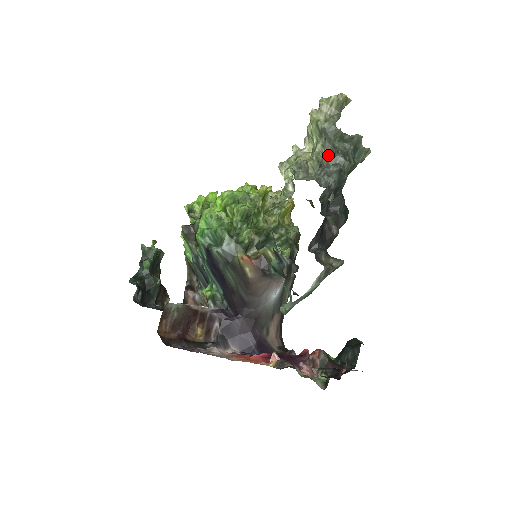
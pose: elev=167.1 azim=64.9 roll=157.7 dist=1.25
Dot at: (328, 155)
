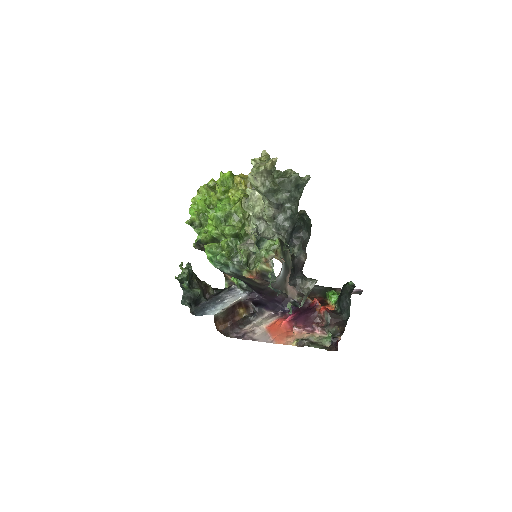
Dot at: (276, 208)
